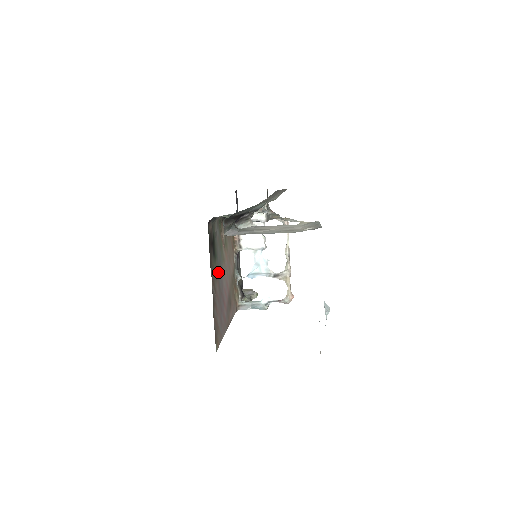
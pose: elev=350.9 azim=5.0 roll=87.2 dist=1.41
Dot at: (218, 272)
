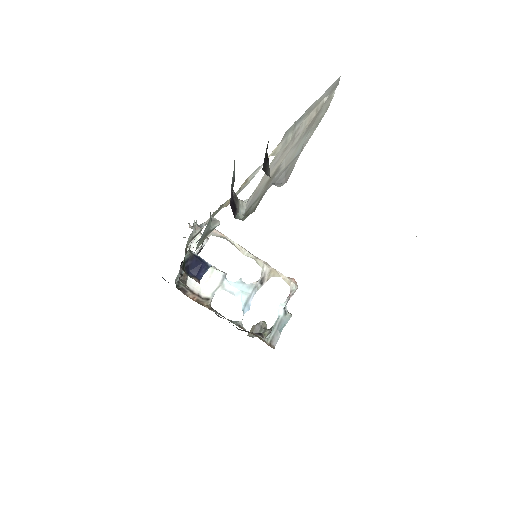
Dot at: occluded
